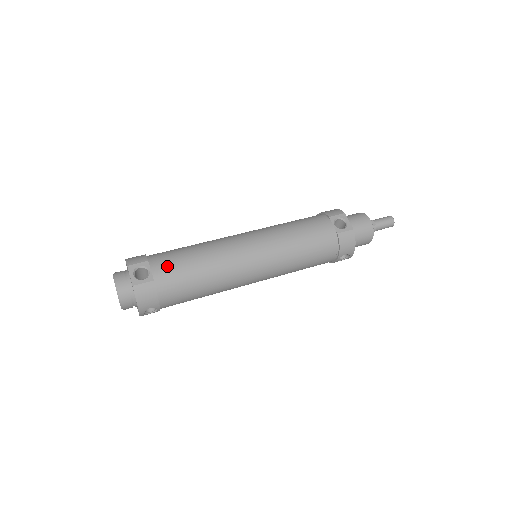
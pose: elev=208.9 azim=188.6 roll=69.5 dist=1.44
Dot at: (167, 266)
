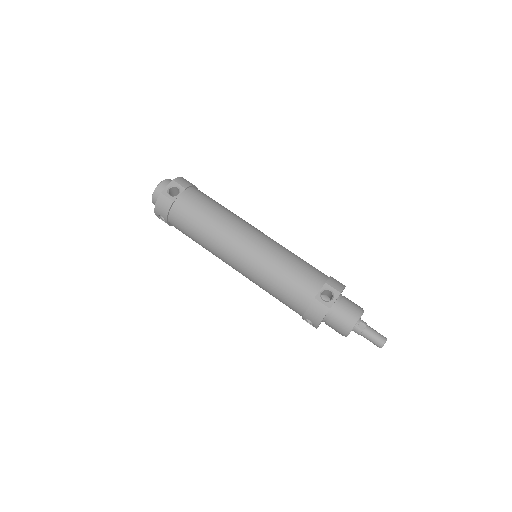
Dot at: (190, 202)
